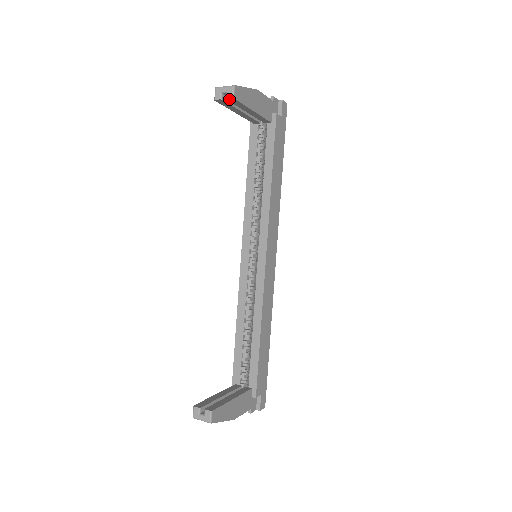
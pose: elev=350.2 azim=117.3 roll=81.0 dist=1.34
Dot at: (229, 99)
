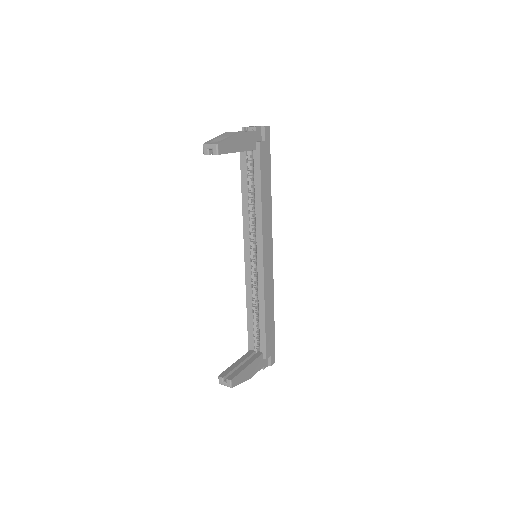
Dot at: (215, 154)
